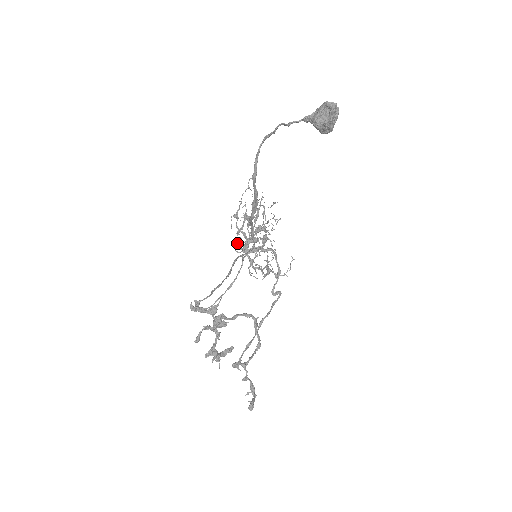
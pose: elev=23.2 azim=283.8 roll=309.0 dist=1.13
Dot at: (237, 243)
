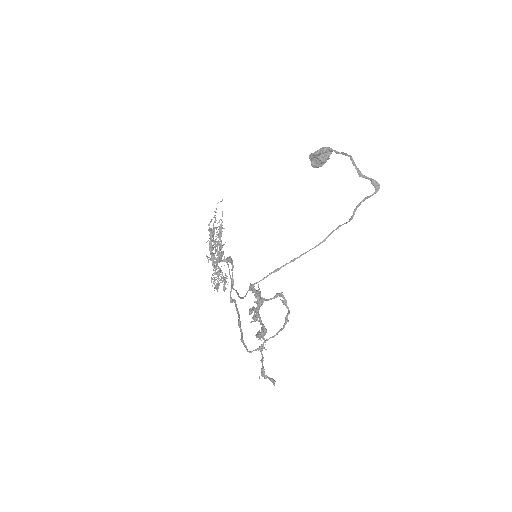
Dot at: (207, 256)
